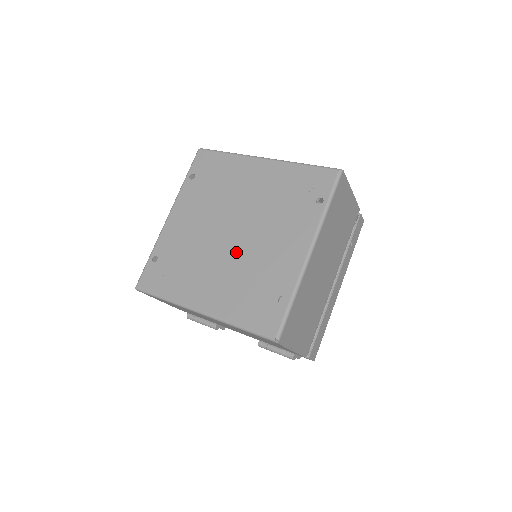
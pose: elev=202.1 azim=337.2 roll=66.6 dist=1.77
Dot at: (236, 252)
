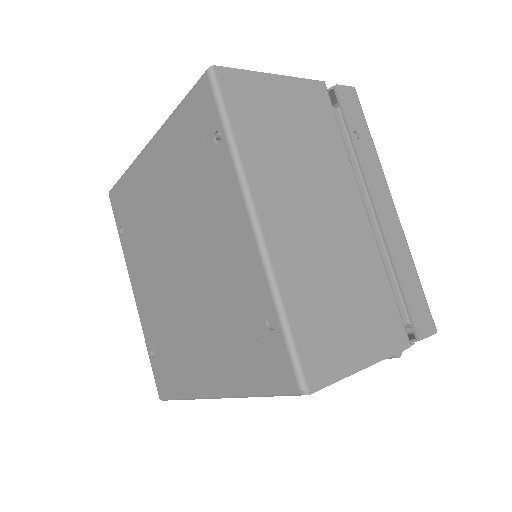
Dot at: (195, 290)
